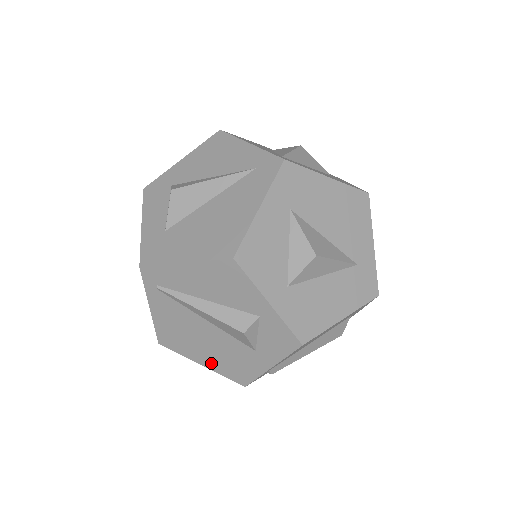
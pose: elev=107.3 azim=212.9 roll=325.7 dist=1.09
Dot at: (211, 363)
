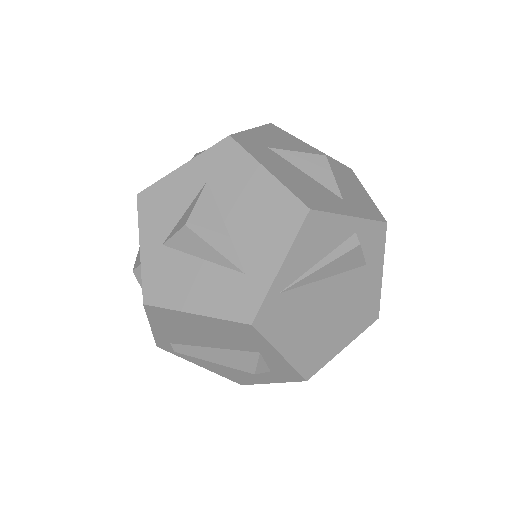
Dot at: occluded
